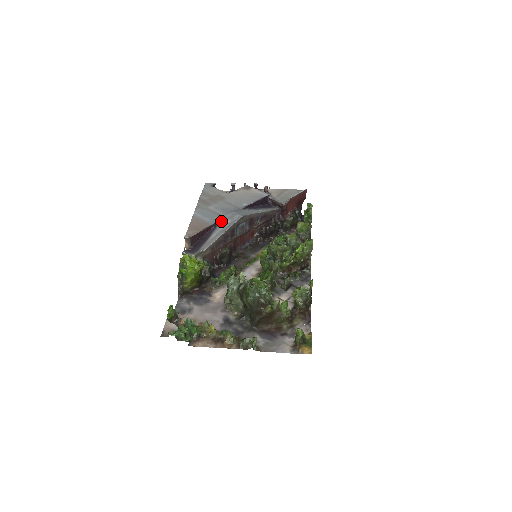
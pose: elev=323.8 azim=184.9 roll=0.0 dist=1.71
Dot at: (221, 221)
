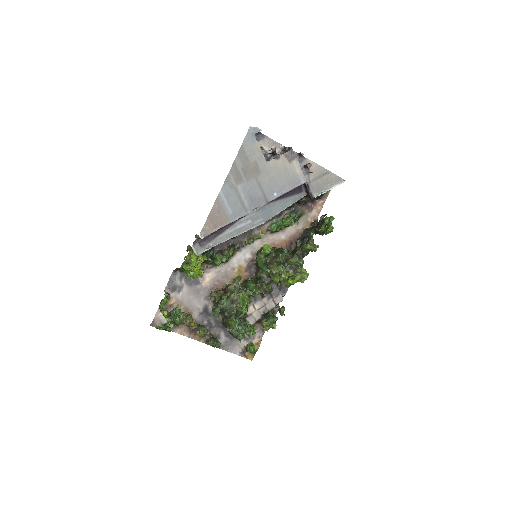
Dot at: (242, 217)
